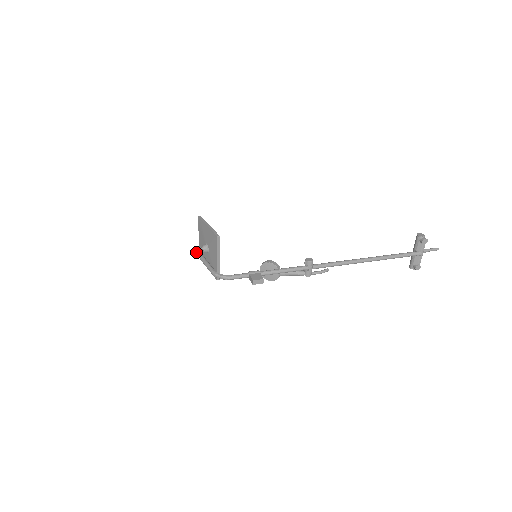
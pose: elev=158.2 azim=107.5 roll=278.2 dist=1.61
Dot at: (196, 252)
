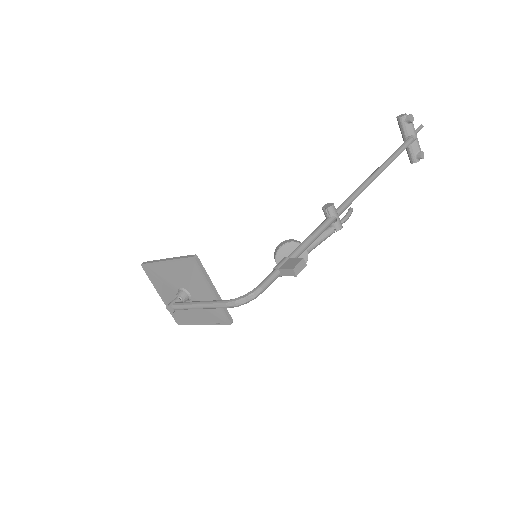
Dot at: (176, 306)
